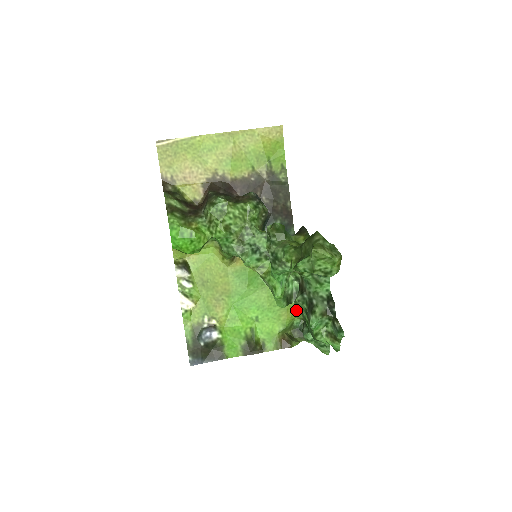
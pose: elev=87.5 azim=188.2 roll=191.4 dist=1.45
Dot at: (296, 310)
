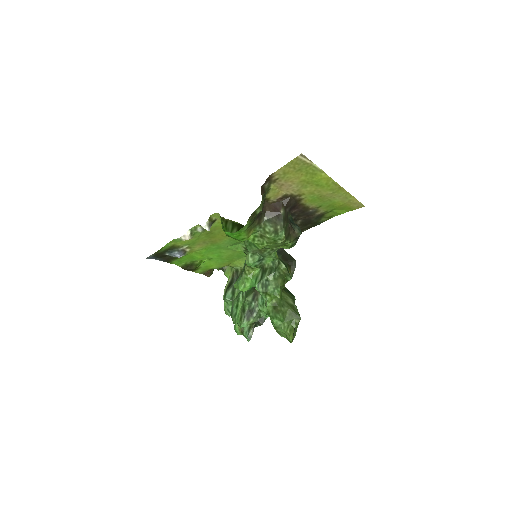
Dot at: (234, 267)
